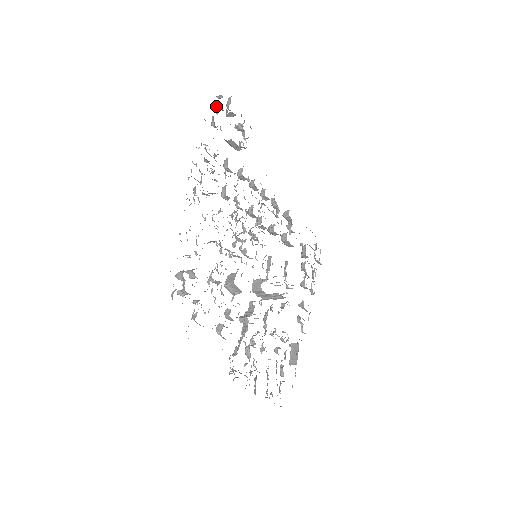
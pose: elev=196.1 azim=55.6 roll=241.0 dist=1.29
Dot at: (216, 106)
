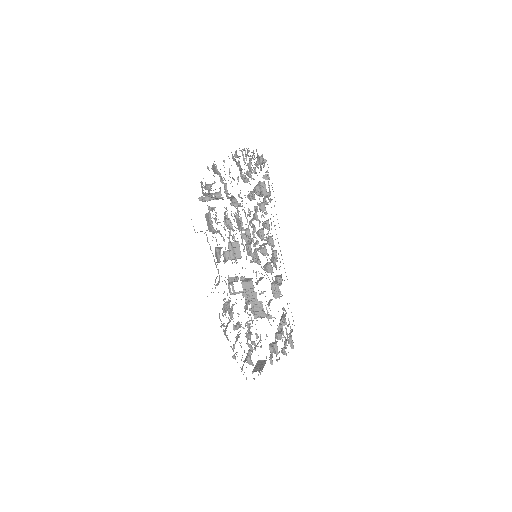
Dot at: (262, 159)
